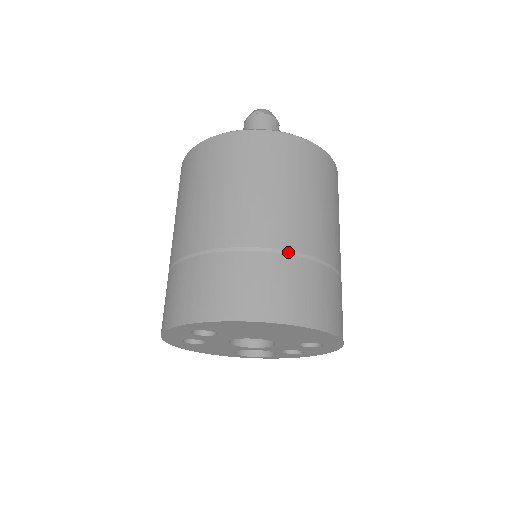
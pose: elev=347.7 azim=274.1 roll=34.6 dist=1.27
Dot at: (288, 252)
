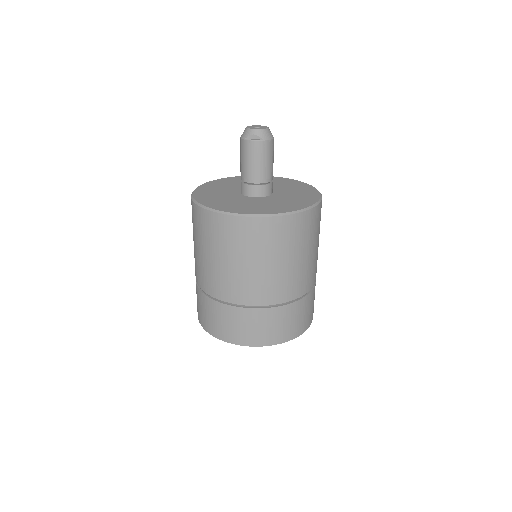
Dot at: (283, 303)
